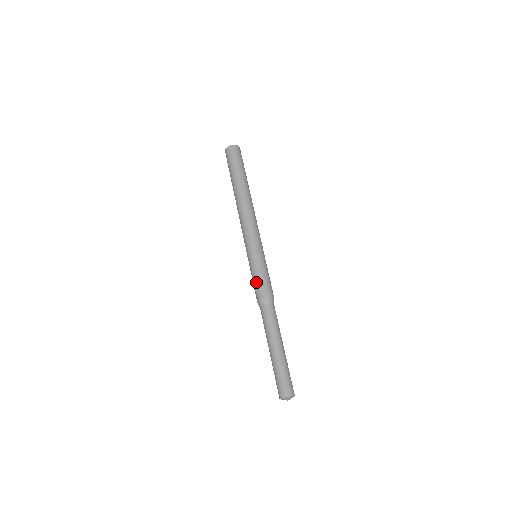
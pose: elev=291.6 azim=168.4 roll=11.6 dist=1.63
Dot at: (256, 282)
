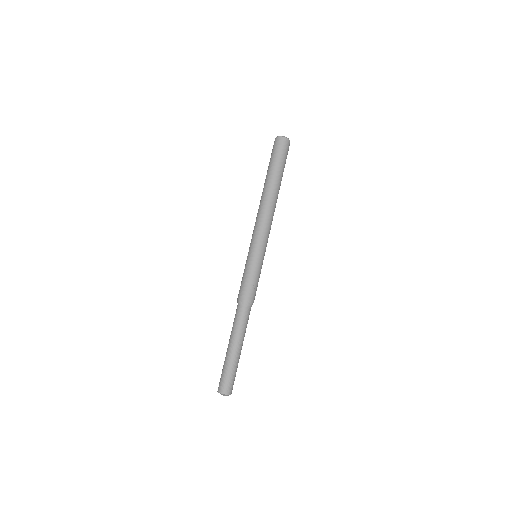
Dot at: (252, 283)
